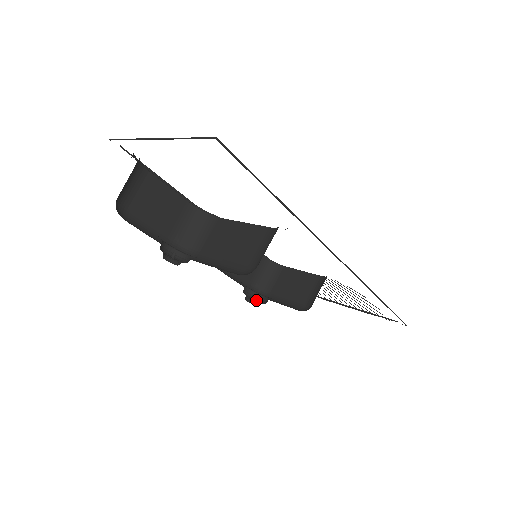
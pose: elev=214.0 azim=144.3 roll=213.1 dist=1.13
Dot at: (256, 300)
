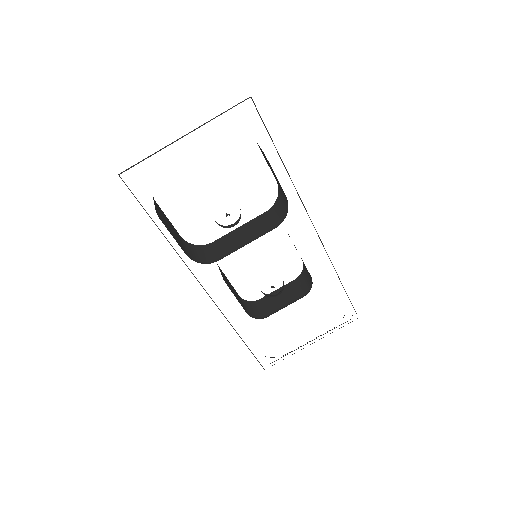
Dot at: (272, 296)
